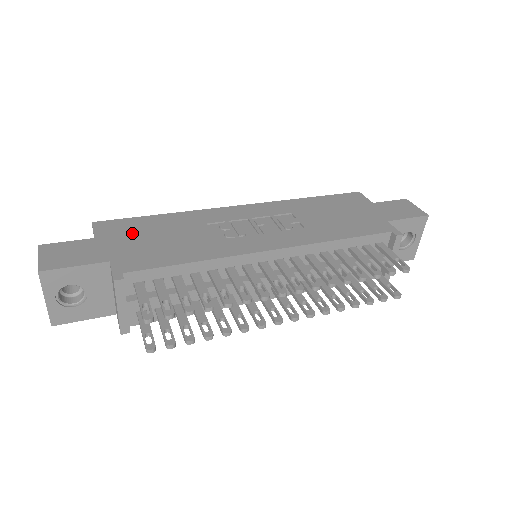
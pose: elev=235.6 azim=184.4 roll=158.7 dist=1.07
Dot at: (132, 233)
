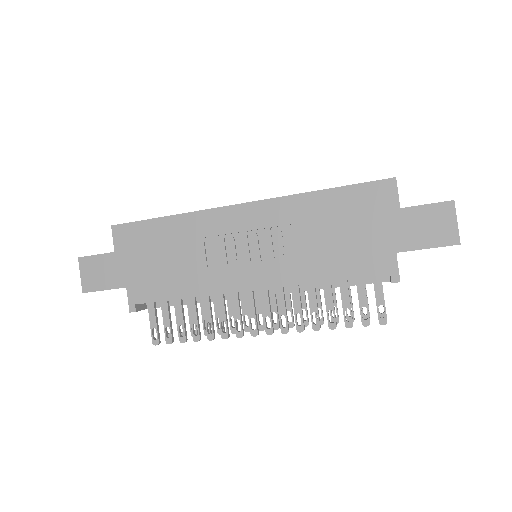
Dot at: (141, 248)
